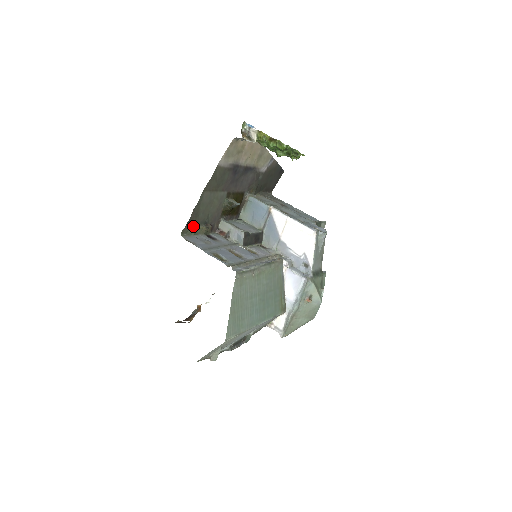
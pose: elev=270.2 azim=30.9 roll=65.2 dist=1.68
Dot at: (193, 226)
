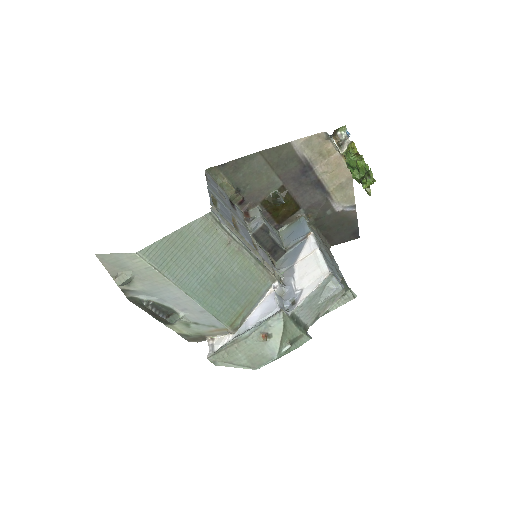
Dot at: (225, 176)
